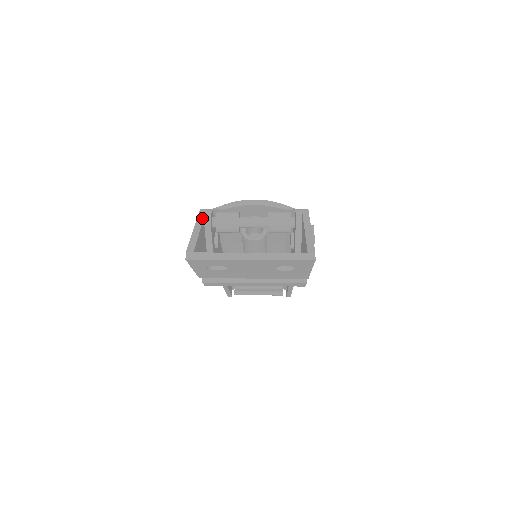
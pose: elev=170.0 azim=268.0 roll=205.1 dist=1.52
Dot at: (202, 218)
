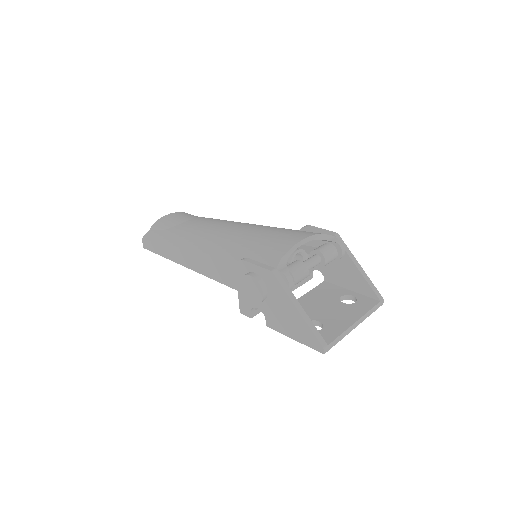
Dot at: (288, 288)
